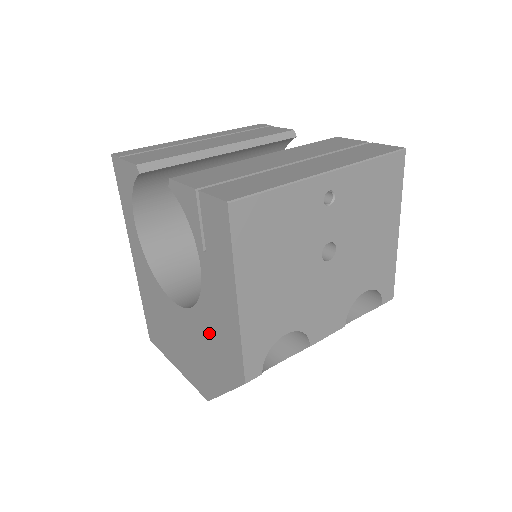
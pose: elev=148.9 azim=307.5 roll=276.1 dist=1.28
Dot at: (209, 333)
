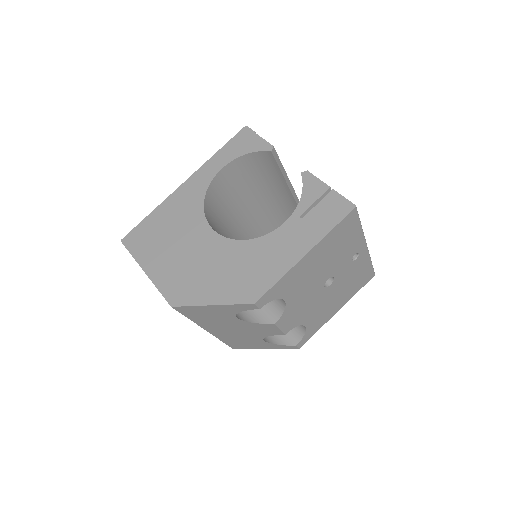
Dot at: (243, 261)
